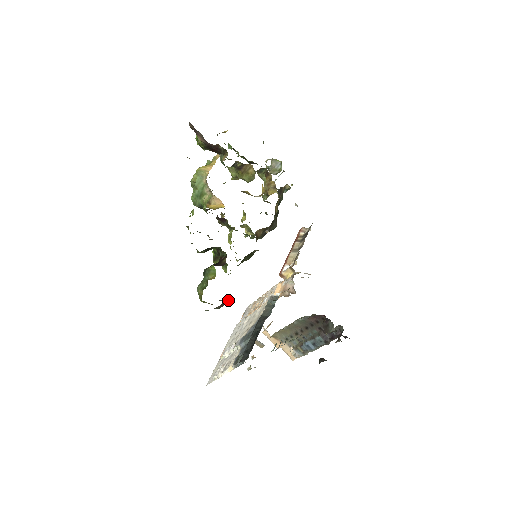
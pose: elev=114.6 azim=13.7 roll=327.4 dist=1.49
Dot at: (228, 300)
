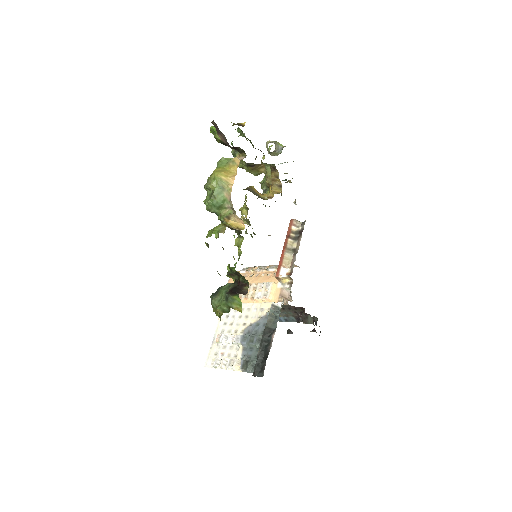
Dot at: occluded
